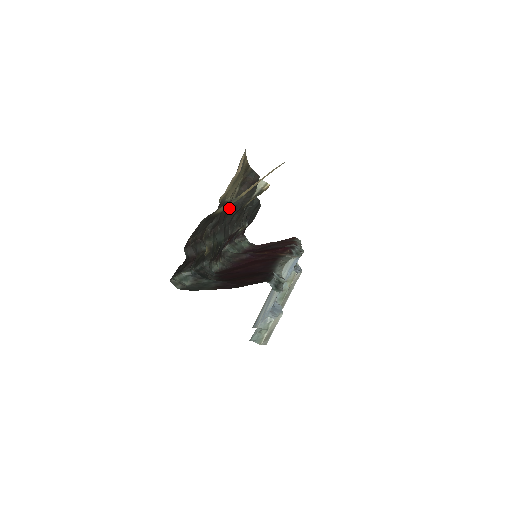
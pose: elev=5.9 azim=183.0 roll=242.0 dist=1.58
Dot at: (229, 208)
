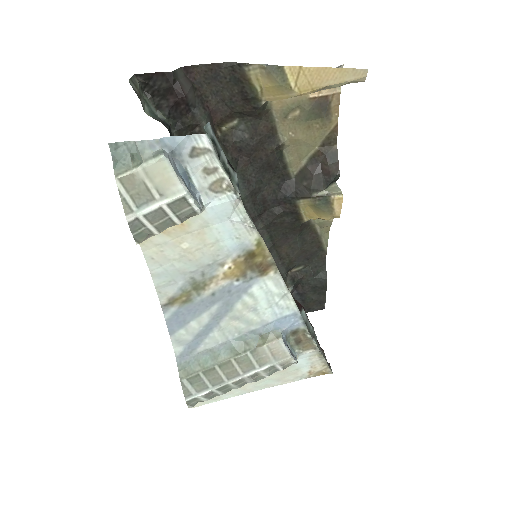
Dot at: (278, 174)
